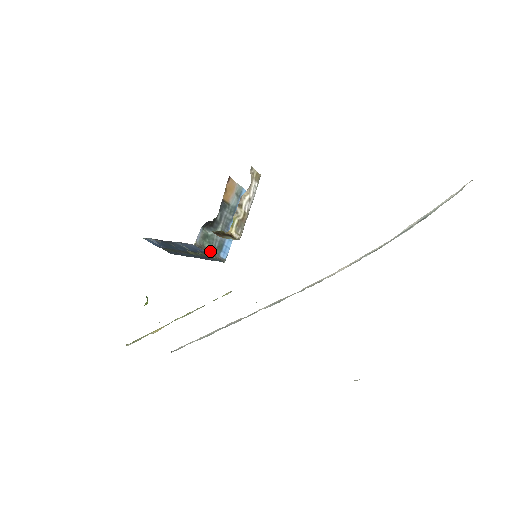
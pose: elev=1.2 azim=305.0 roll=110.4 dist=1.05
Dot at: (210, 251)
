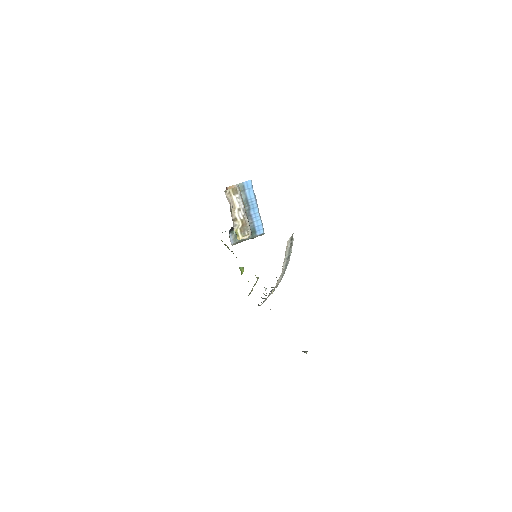
Dot at: (247, 239)
